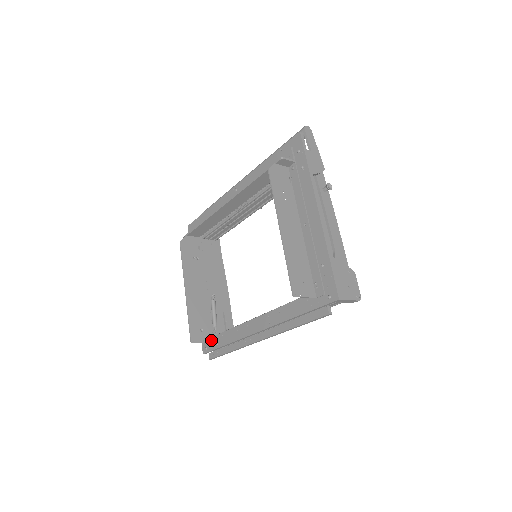
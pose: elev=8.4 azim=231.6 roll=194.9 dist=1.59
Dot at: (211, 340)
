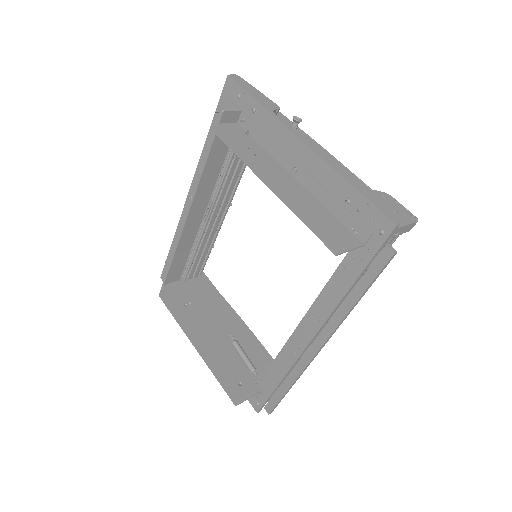
Dot at: (258, 389)
